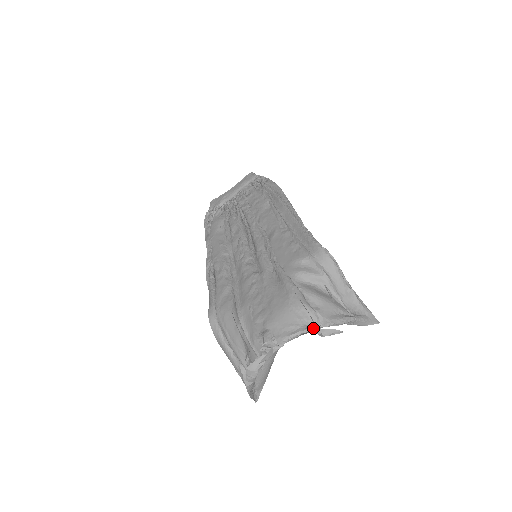
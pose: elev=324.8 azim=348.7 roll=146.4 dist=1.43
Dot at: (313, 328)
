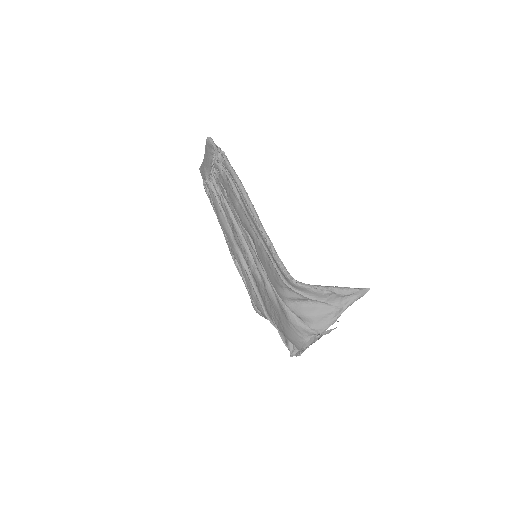
Dot at: (314, 340)
